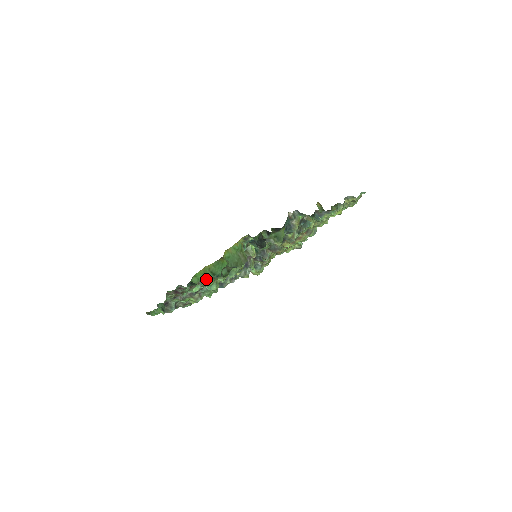
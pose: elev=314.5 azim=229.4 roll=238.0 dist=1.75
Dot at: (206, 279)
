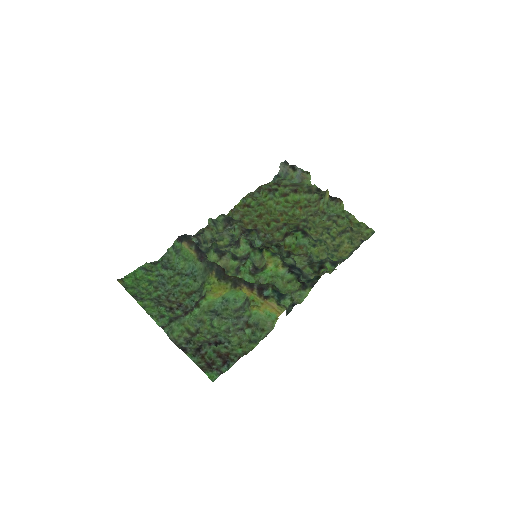
Dot at: (239, 356)
